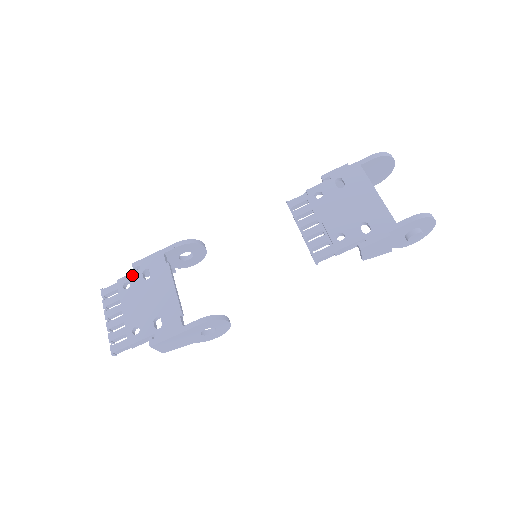
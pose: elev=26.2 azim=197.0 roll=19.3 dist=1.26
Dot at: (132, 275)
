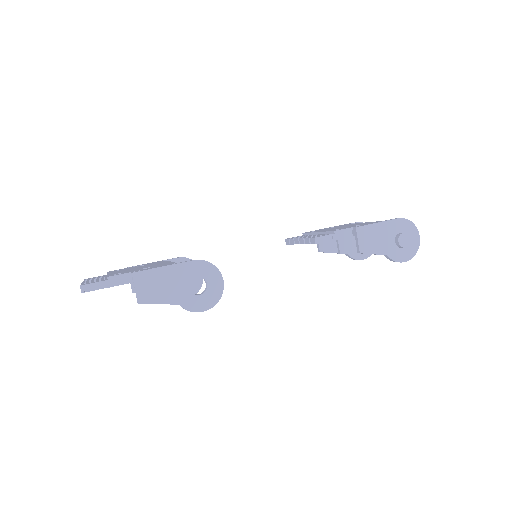
Dot at: (125, 268)
